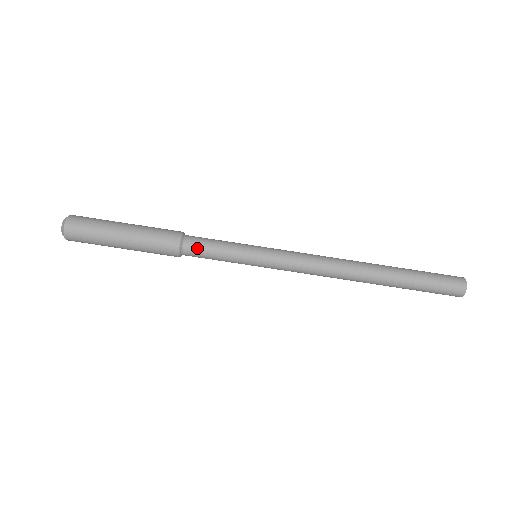
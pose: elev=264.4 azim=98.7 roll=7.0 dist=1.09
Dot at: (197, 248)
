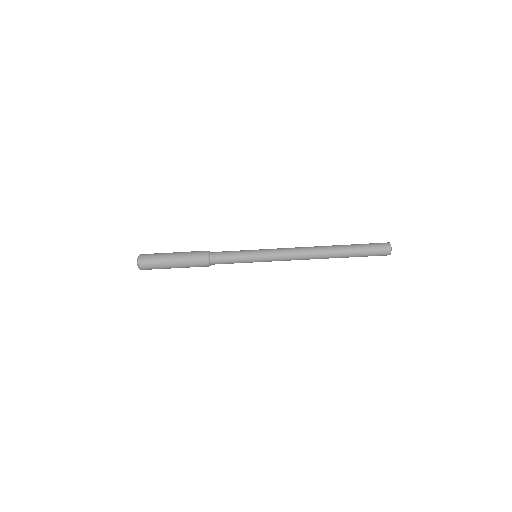
Dot at: (219, 262)
